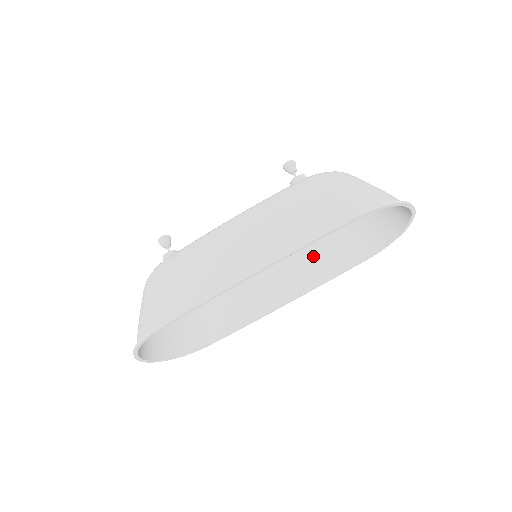
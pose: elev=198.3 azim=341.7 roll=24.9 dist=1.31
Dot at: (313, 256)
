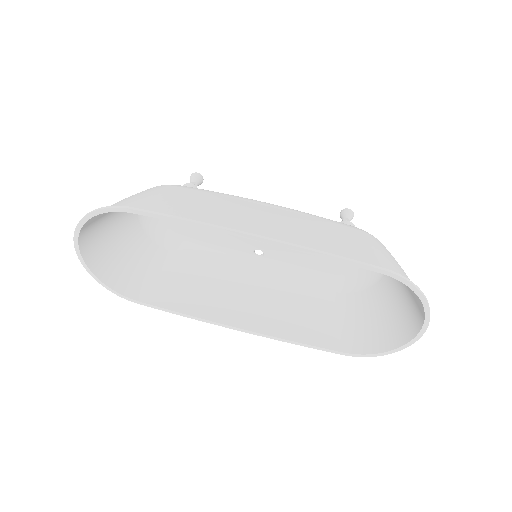
Dot at: (295, 311)
